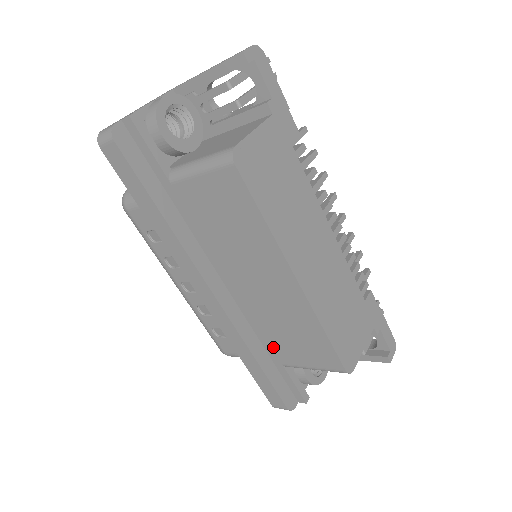
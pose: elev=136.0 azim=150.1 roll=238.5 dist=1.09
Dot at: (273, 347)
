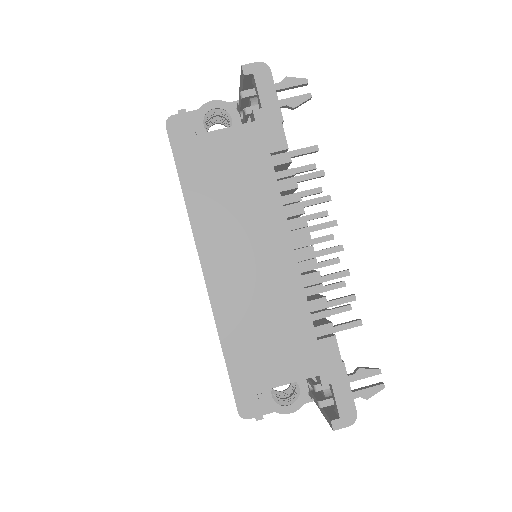
Dot at: occluded
